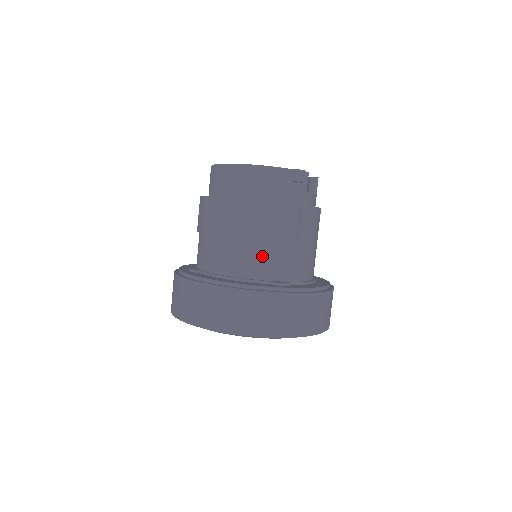
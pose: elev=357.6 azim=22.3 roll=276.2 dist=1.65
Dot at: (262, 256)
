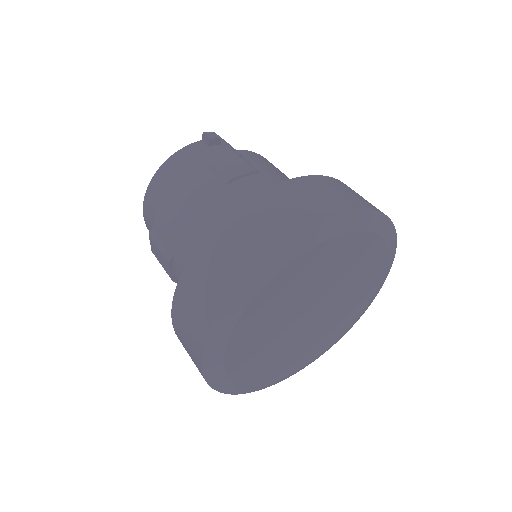
Dot at: (230, 200)
